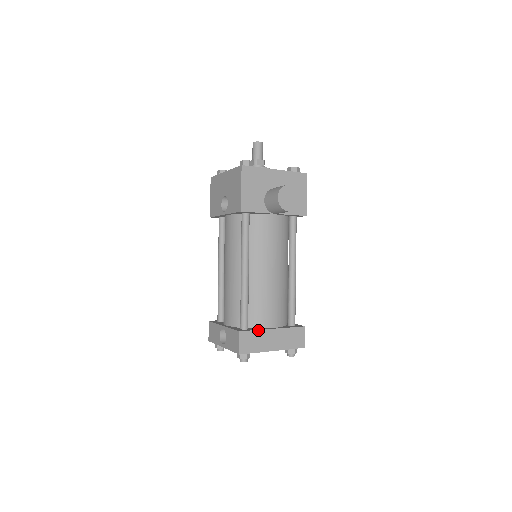
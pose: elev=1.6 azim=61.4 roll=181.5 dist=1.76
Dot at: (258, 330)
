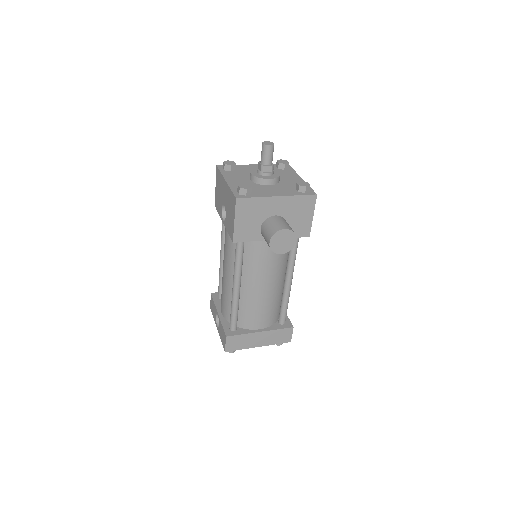
Dot at: (245, 334)
